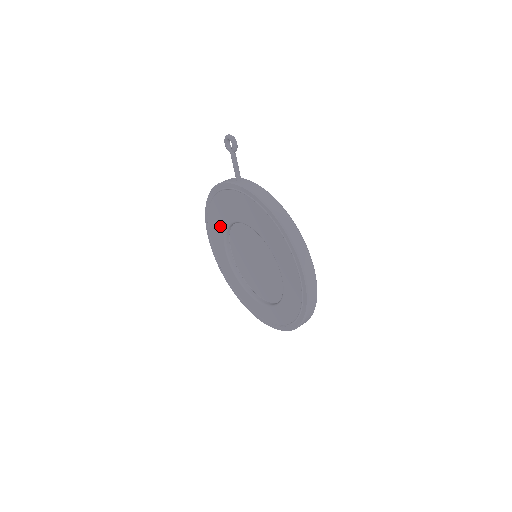
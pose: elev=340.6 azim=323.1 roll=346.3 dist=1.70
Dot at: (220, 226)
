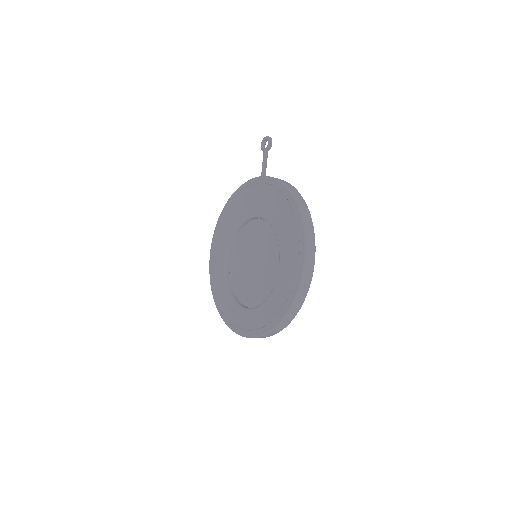
Dot at: (229, 230)
